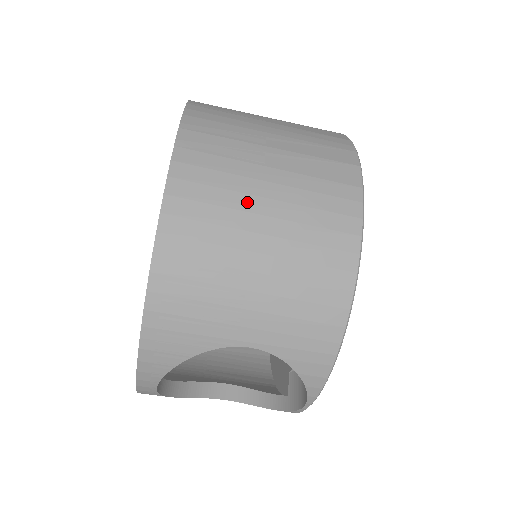
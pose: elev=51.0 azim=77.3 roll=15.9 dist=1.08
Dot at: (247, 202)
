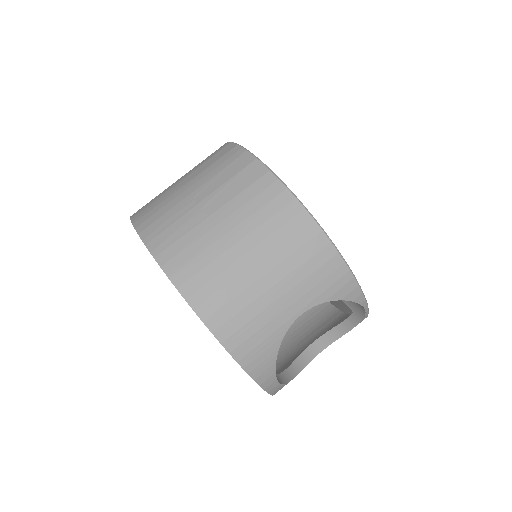
Dot at: (220, 246)
